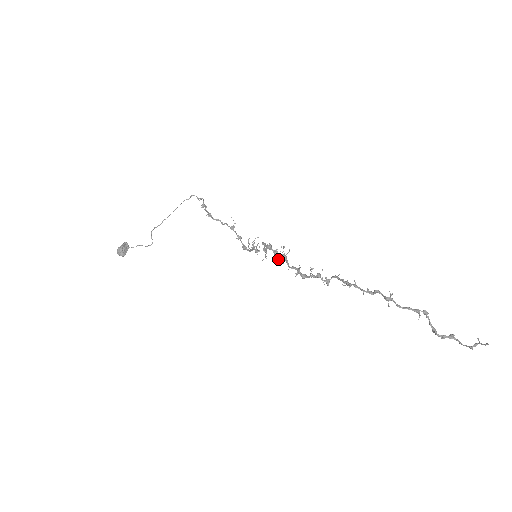
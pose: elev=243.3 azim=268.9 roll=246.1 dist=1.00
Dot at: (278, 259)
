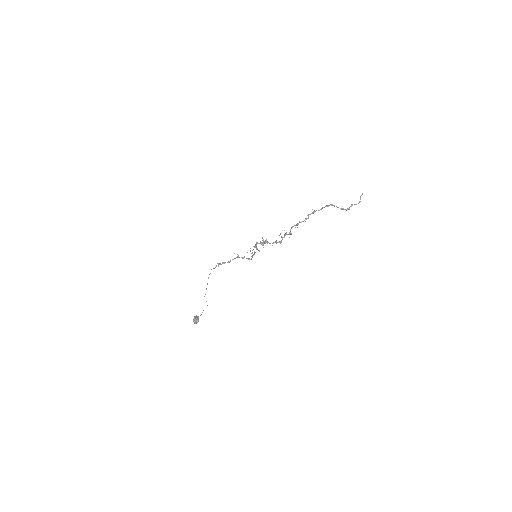
Dot at: occluded
